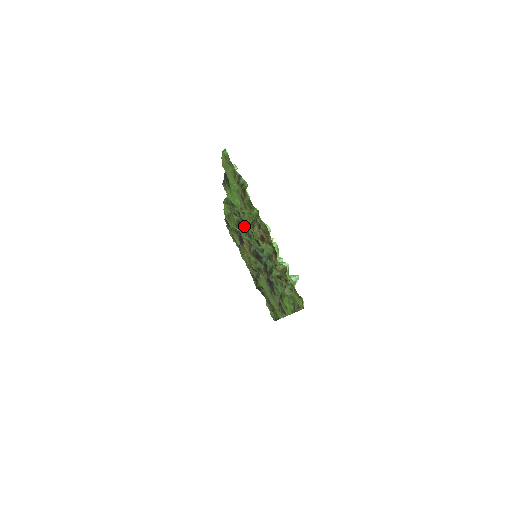
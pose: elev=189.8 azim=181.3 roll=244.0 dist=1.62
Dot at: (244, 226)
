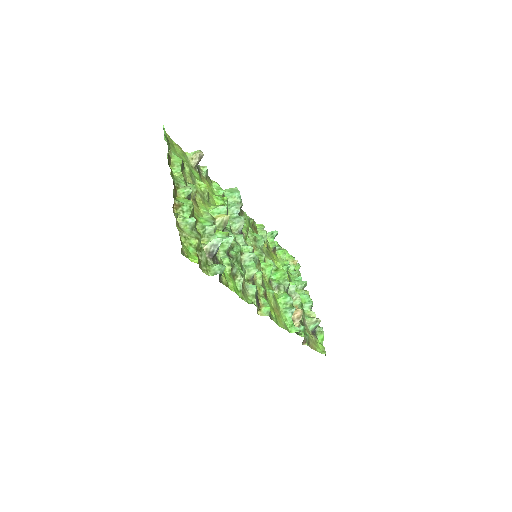
Dot at: occluded
